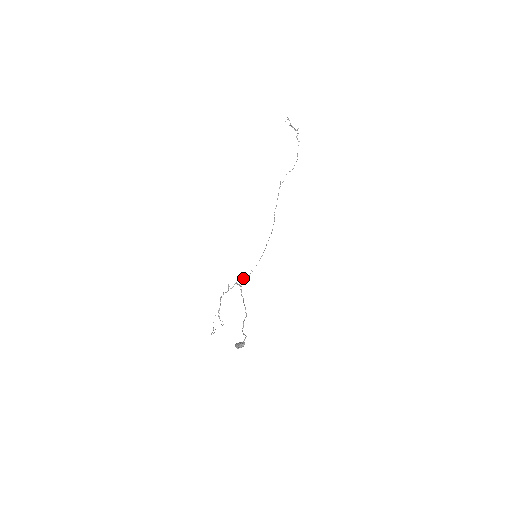
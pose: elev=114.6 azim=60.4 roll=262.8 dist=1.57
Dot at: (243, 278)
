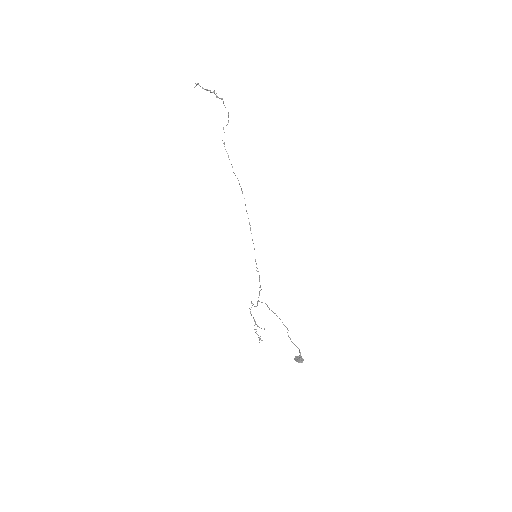
Dot at: occluded
